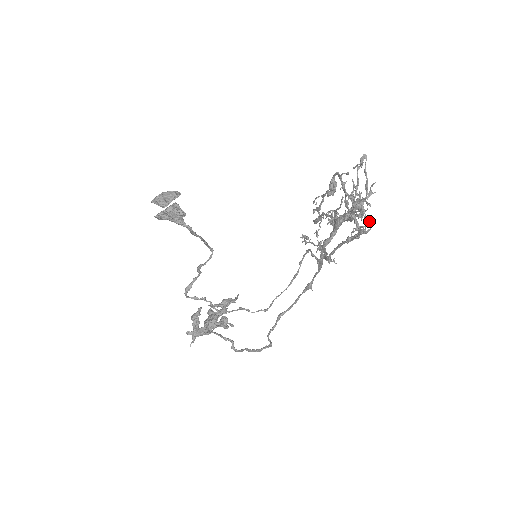
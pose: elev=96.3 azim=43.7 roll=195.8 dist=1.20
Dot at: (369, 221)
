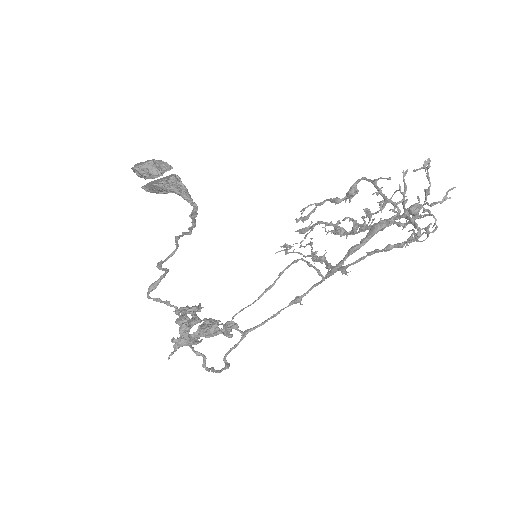
Dot at: (425, 229)
